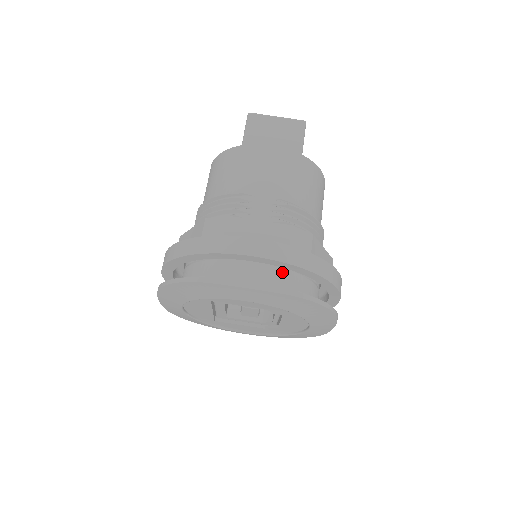
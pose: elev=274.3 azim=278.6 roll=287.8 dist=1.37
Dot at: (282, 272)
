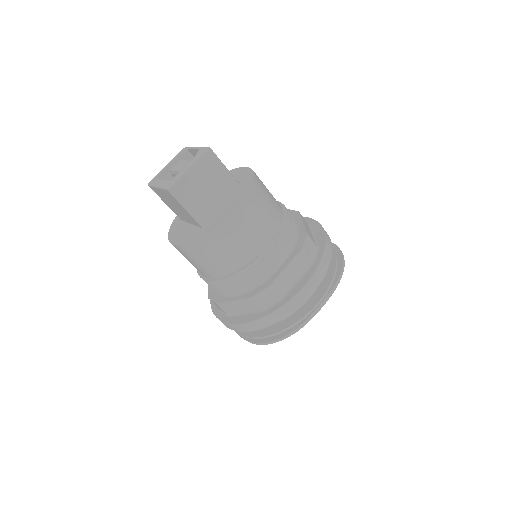
Dot at: occluded
